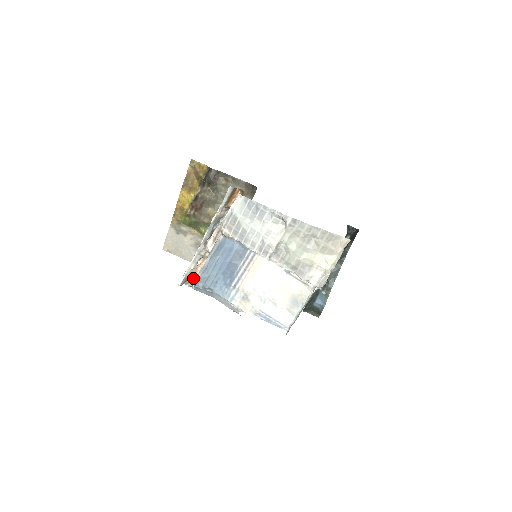
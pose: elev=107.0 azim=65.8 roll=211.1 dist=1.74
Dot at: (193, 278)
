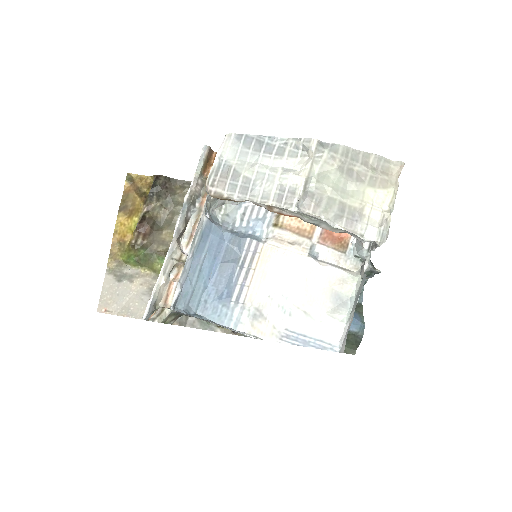
Dot at: (165, 306)
